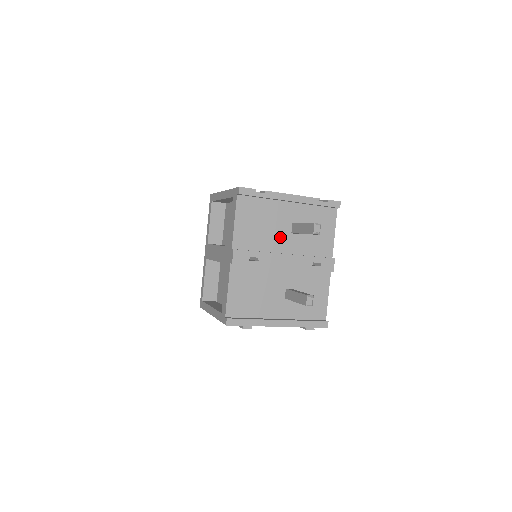
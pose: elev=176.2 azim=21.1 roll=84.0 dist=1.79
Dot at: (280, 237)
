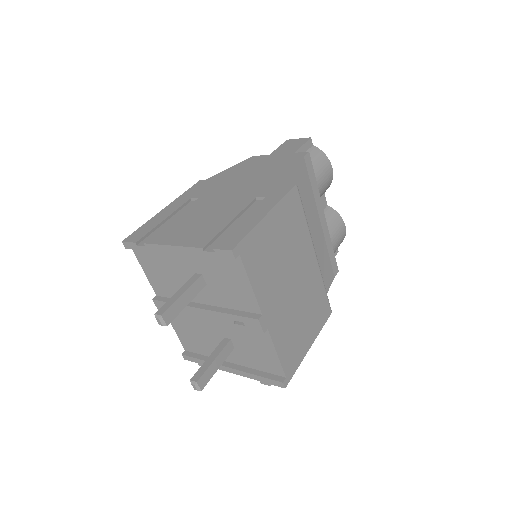
Dot at: occluded
